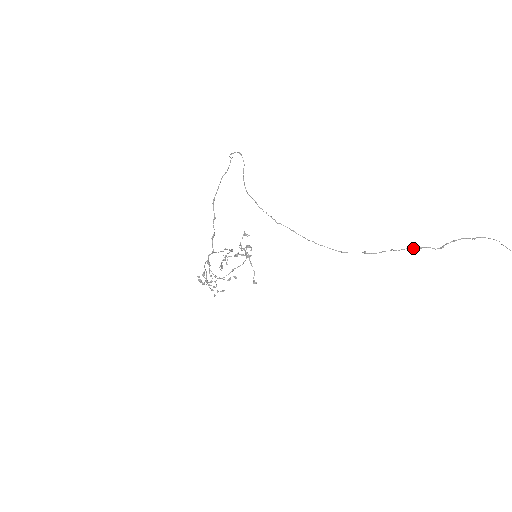
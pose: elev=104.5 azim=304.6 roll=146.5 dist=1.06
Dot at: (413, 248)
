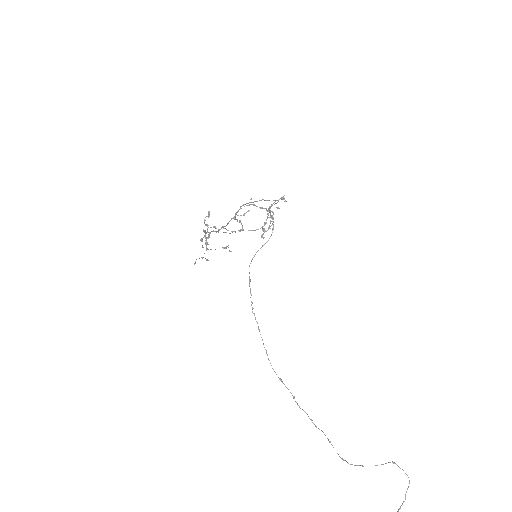
Dot at: occluded
